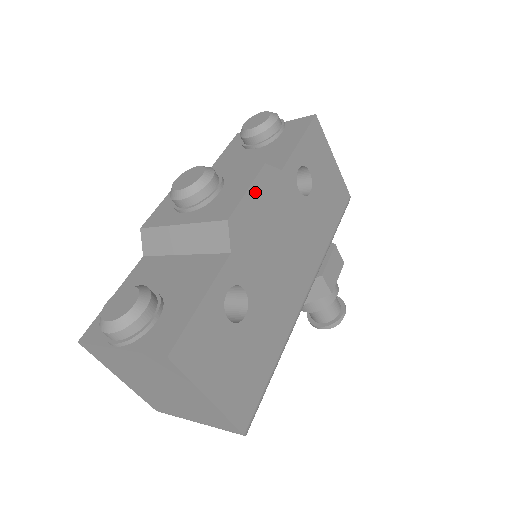
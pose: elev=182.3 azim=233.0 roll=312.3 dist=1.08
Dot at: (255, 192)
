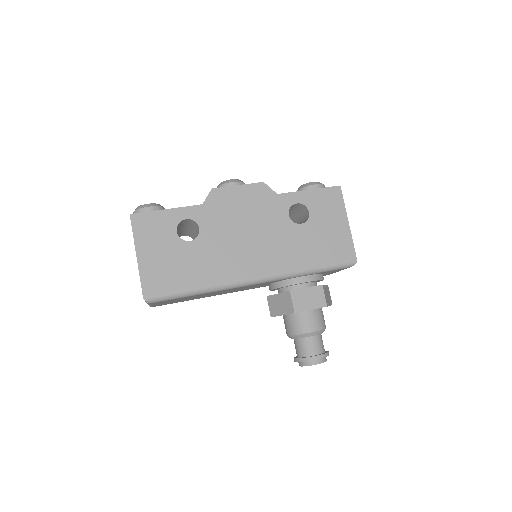
Dot at: (244, 190)
